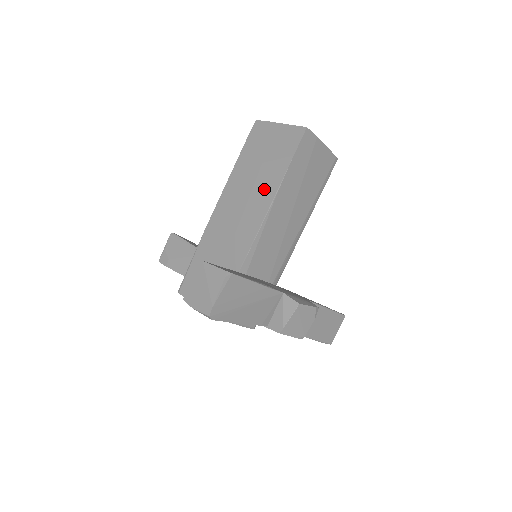
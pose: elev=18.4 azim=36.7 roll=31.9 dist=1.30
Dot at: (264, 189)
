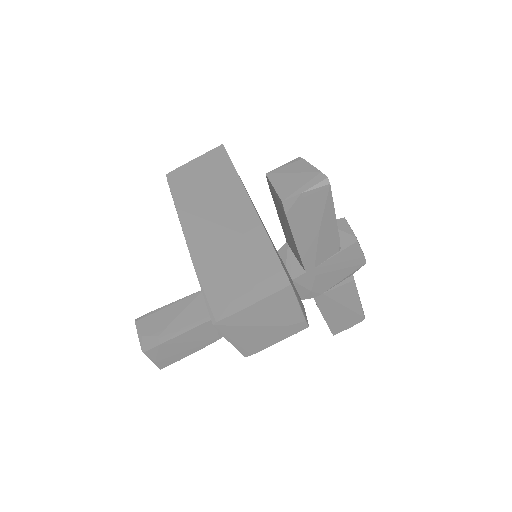
Dot at: (226, 189)
